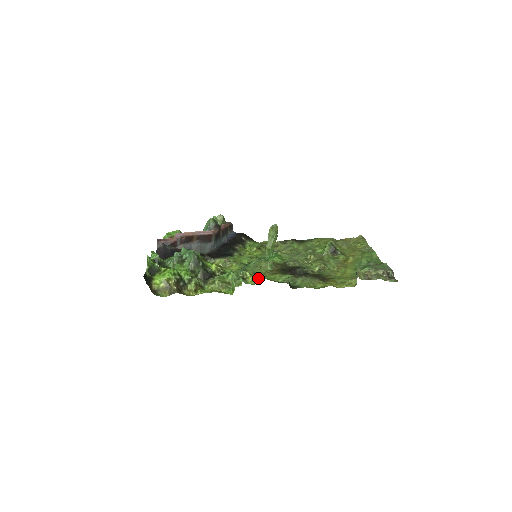
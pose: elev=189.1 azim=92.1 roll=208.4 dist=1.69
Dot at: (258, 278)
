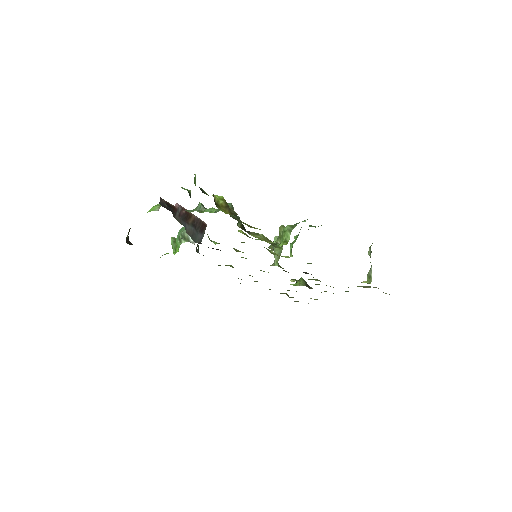
Dot at: (286, 256)
